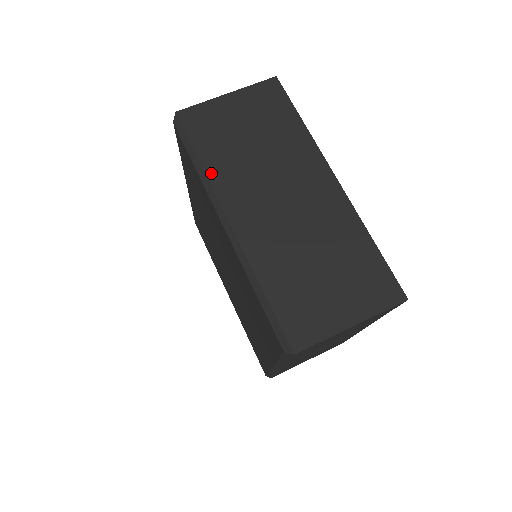
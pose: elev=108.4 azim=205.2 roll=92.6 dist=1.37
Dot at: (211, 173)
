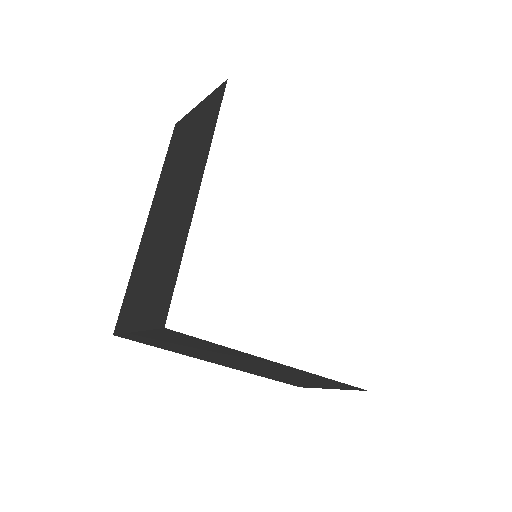
Dot at: (161, 177)
